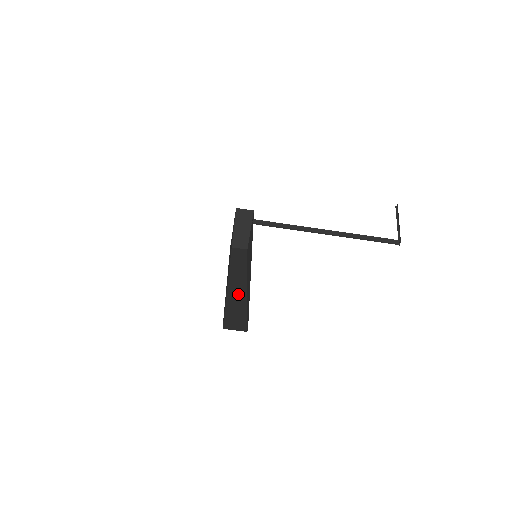
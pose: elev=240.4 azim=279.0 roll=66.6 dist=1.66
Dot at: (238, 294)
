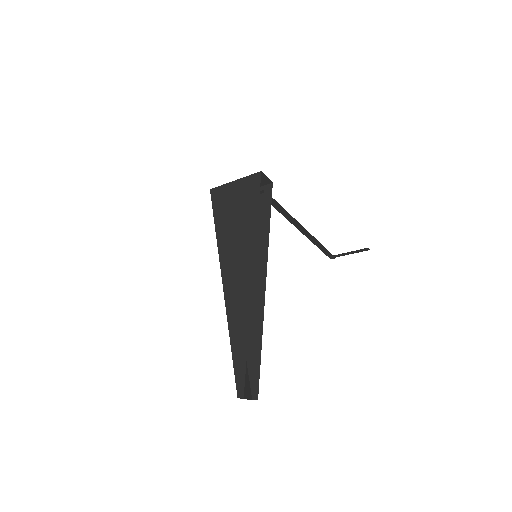
Dot at: occluded
